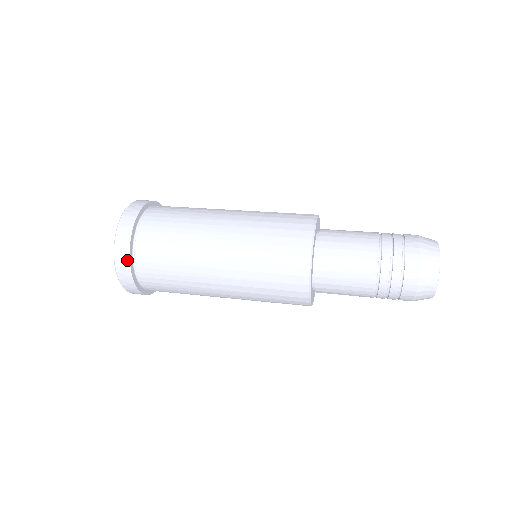
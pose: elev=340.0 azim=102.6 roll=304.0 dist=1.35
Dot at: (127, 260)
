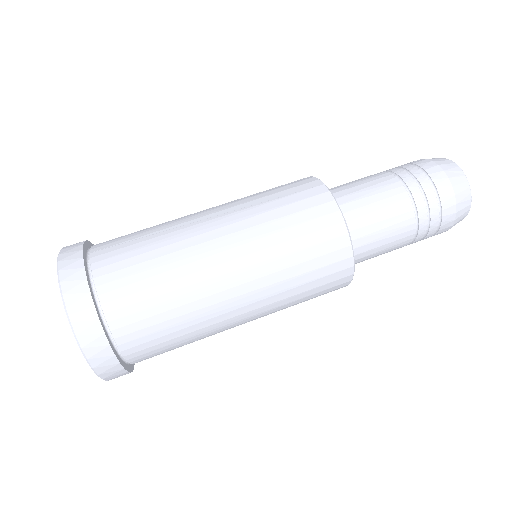
Dot at: (116, 364)
